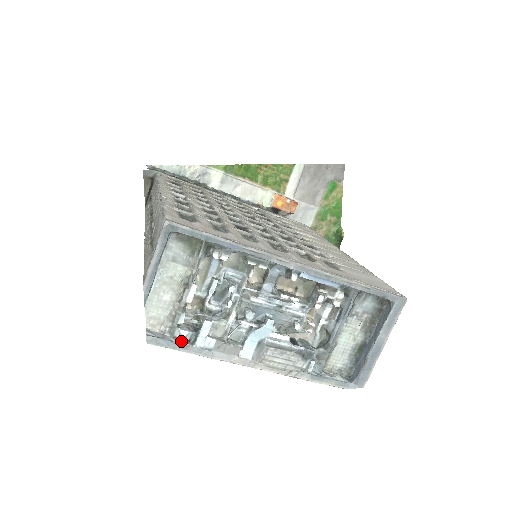
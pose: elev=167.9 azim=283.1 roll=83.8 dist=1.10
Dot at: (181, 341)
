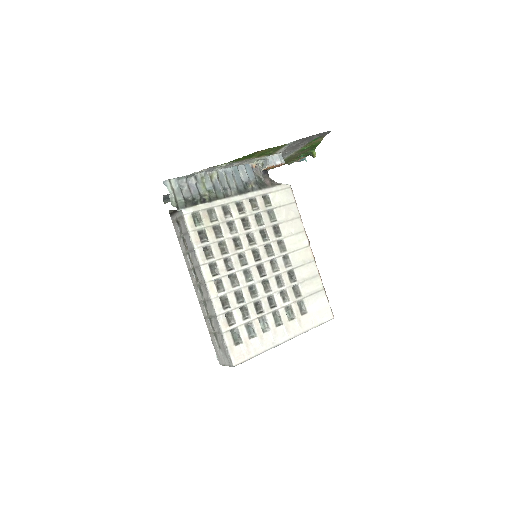
Dot at: occluded
